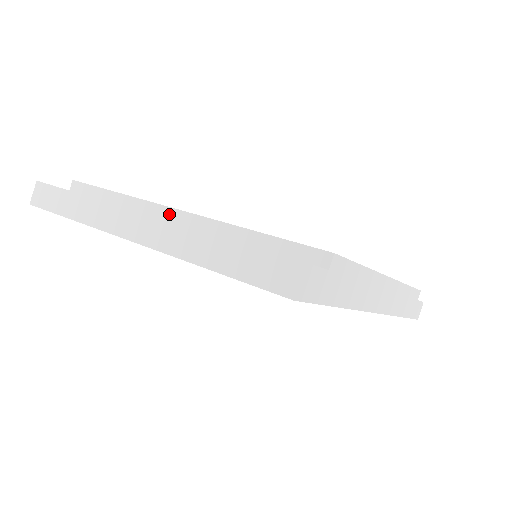
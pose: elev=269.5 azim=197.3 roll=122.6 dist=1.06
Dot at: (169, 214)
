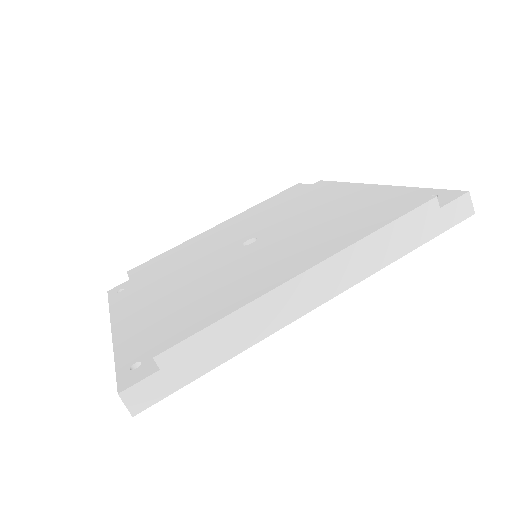
Dot at: occluded
